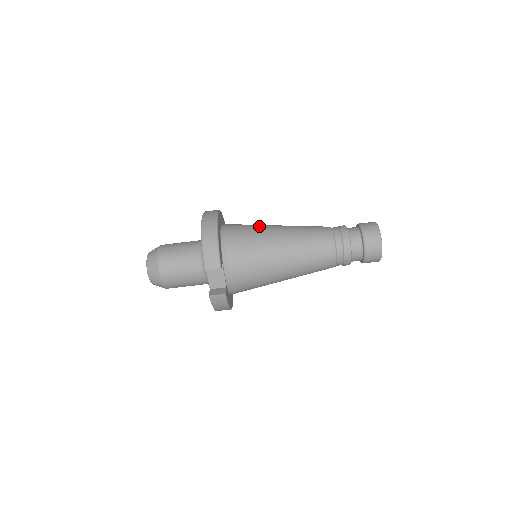
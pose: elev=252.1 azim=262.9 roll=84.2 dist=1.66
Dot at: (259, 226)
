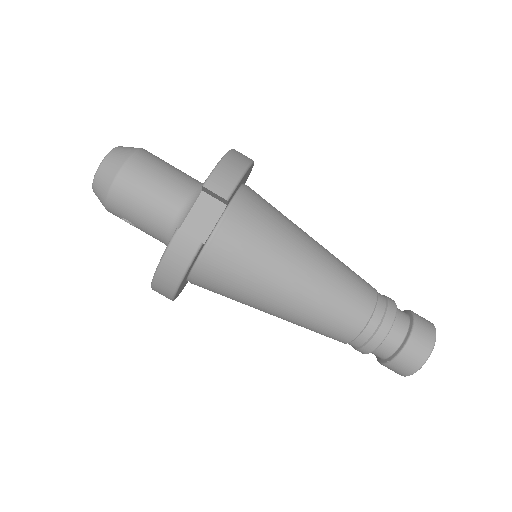
Dot at: occluded
